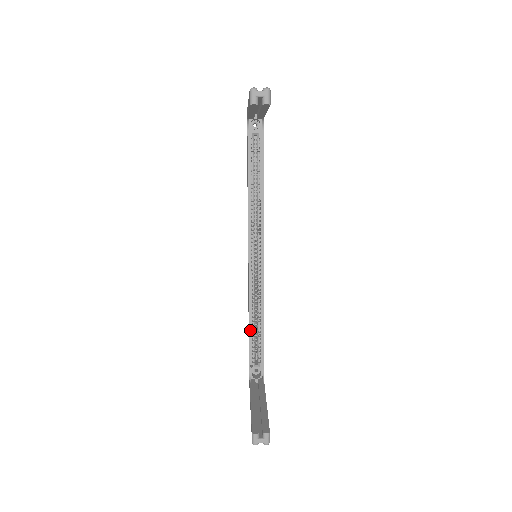
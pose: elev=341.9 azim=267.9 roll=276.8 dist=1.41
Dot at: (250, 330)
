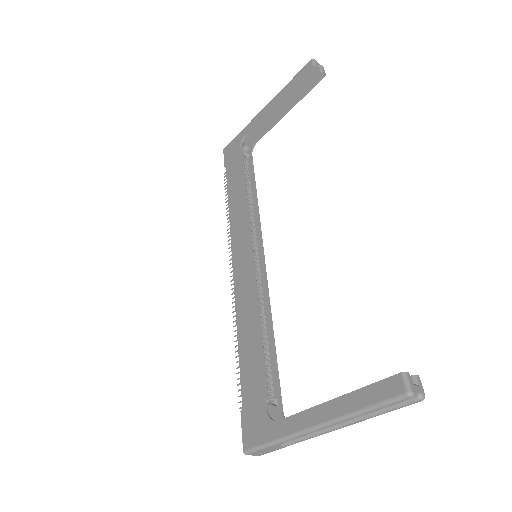
Dot at: (260, 343)
